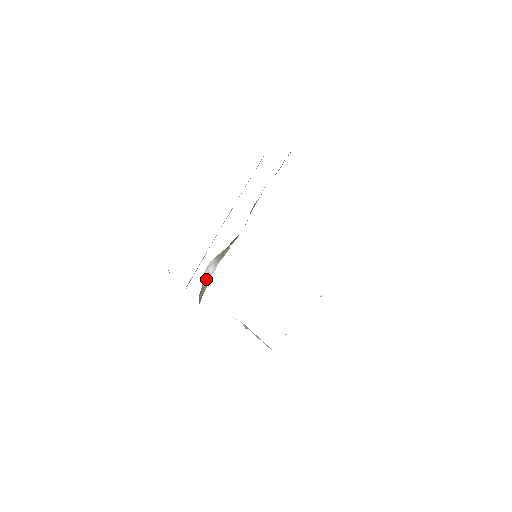
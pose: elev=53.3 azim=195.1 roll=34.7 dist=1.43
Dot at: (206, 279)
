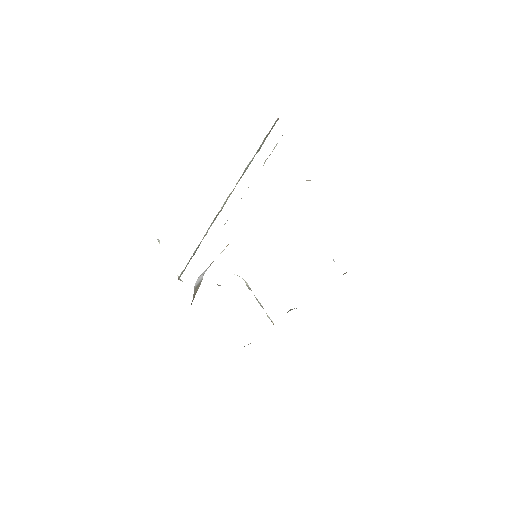
Dot at: (198, 283)
